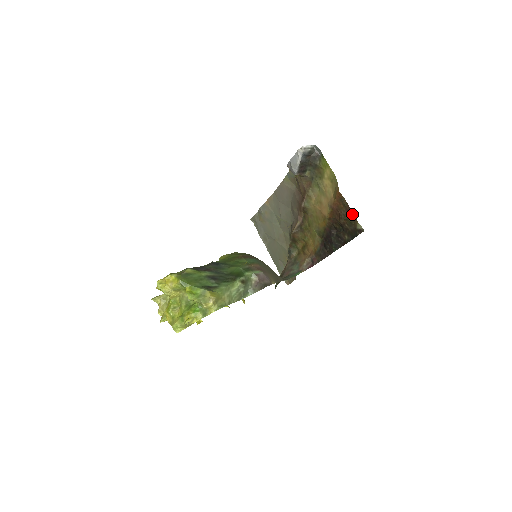
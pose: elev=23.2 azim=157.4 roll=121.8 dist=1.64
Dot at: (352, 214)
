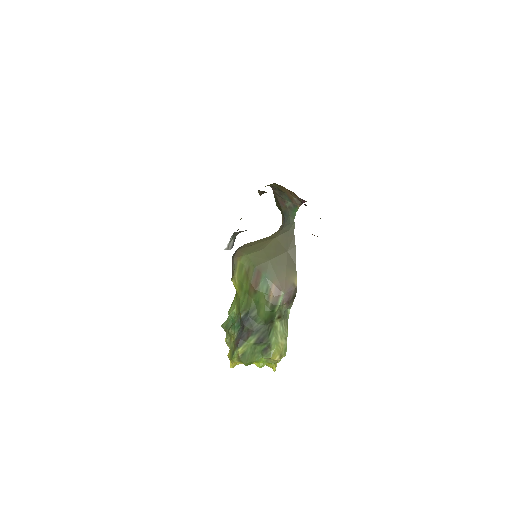
Dot at: occluded
